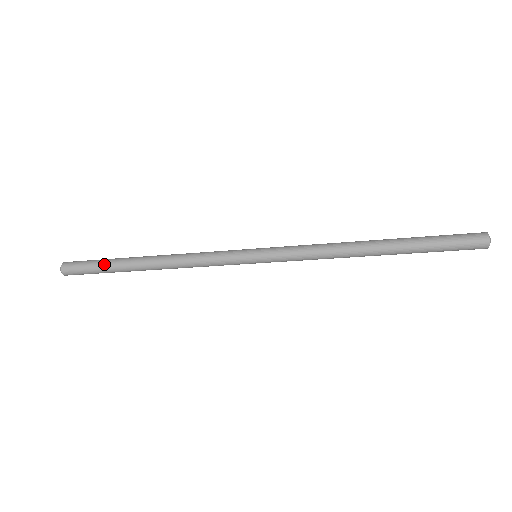
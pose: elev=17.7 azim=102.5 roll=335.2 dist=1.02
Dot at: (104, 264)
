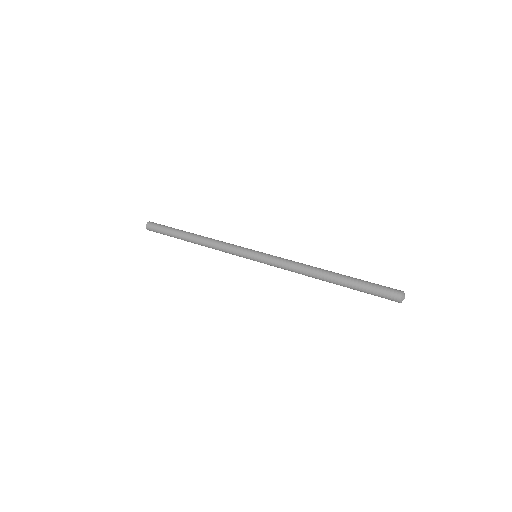
Dot at: occluded
